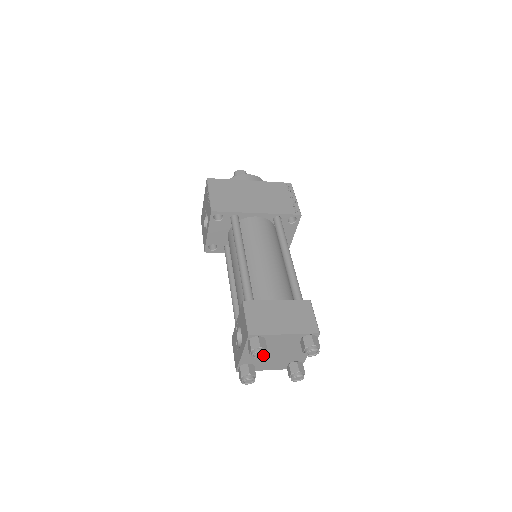
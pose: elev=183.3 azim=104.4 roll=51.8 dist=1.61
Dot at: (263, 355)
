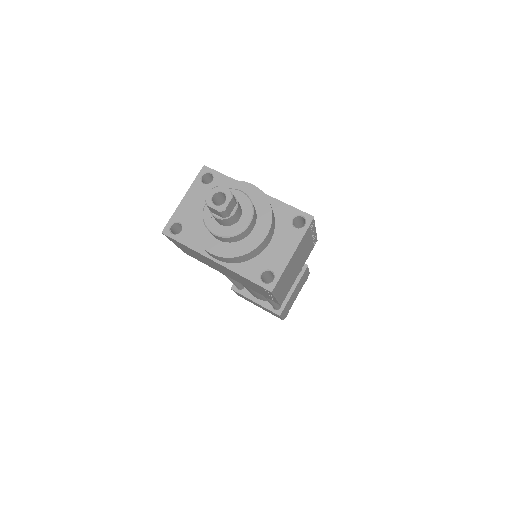
Dot at: occluded
